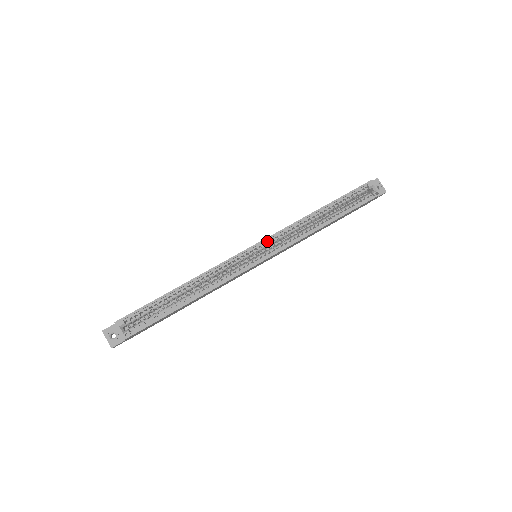
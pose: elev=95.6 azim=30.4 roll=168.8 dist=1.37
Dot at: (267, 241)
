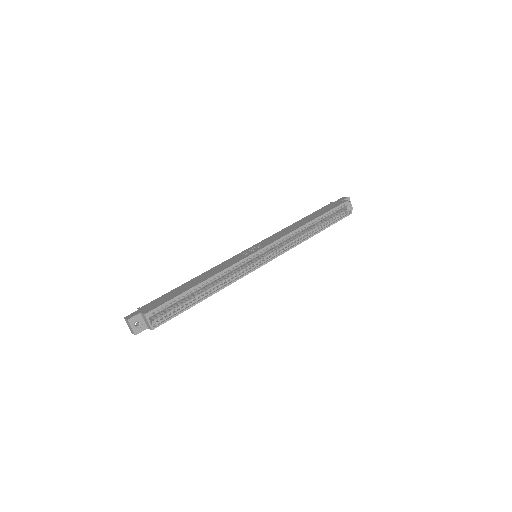
Dot at: (270, 246)
